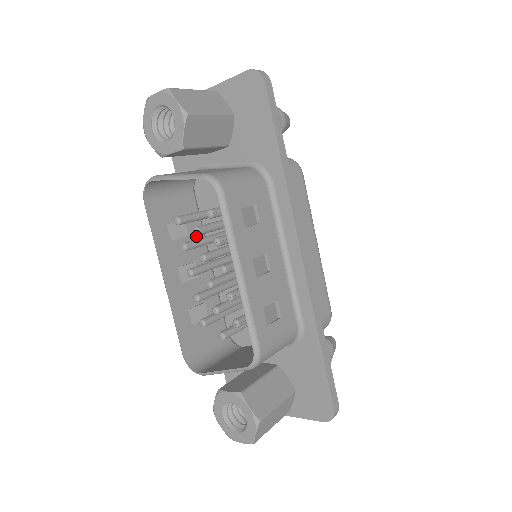
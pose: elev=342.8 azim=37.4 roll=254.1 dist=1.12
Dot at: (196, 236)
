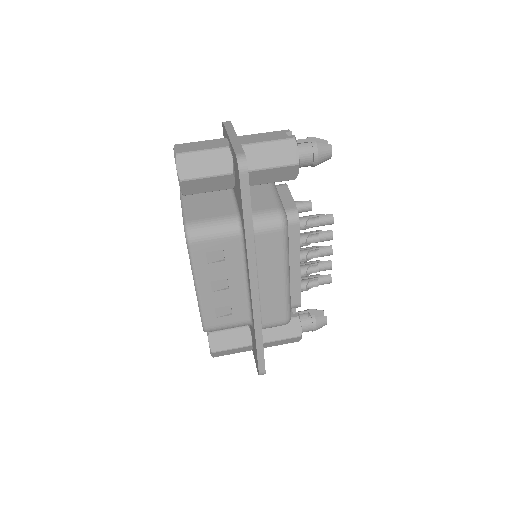
Dot at: occluded
